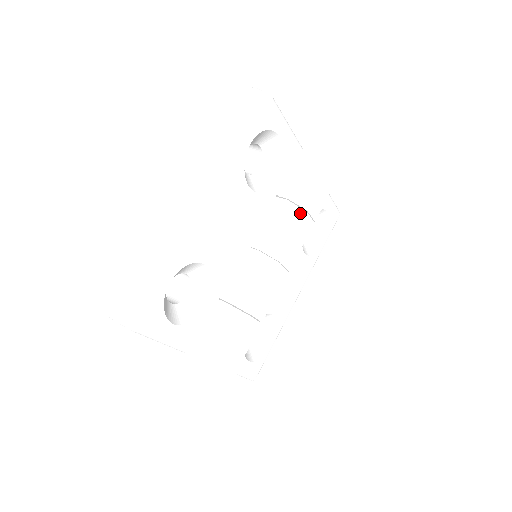
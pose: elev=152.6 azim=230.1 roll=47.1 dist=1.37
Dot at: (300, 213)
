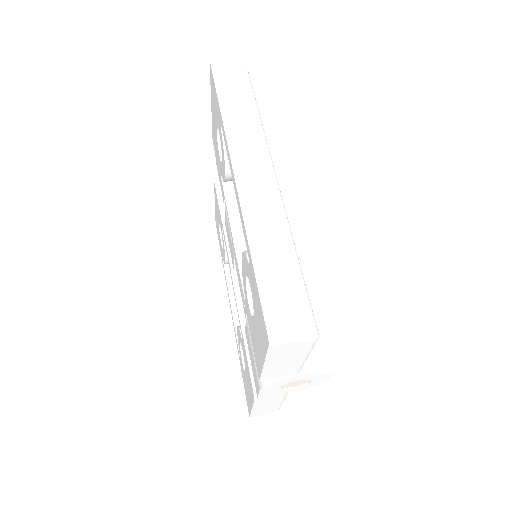
Dot at: (281, 194)
